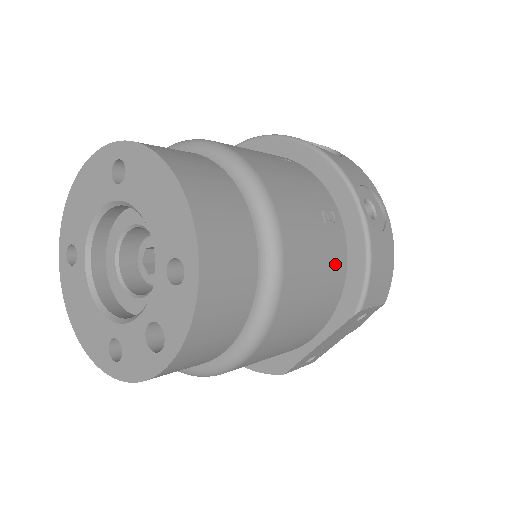
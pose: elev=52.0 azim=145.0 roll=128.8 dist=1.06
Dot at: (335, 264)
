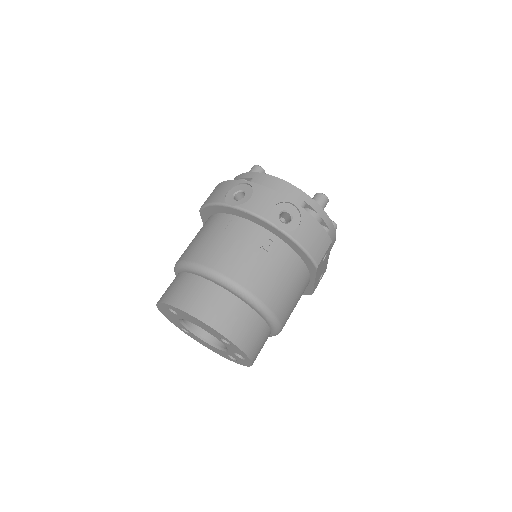
Dot at: (288, 262)
